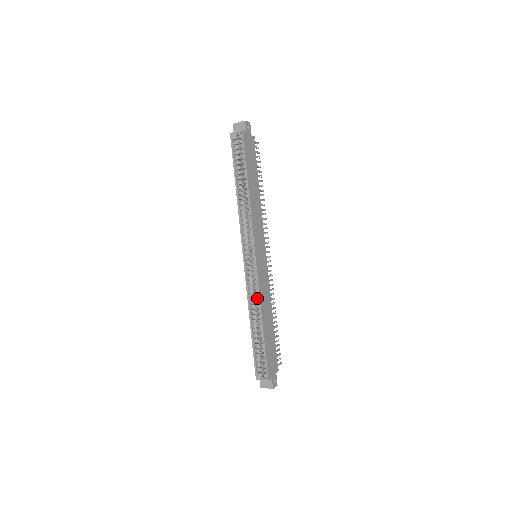
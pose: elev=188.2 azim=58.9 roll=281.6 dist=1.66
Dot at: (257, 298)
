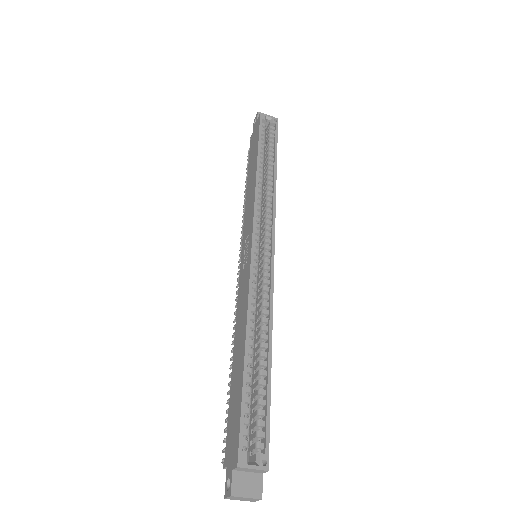
Dot at: occluded
